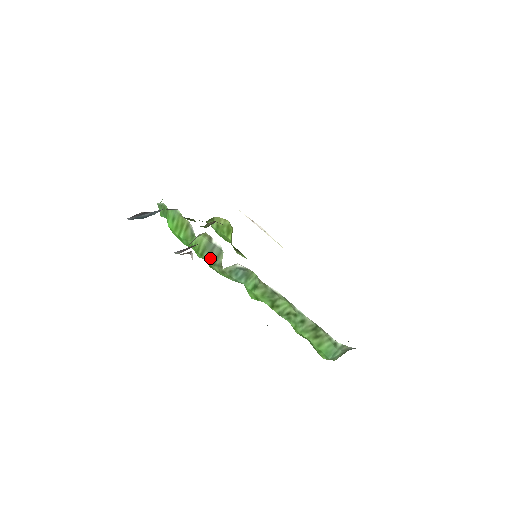
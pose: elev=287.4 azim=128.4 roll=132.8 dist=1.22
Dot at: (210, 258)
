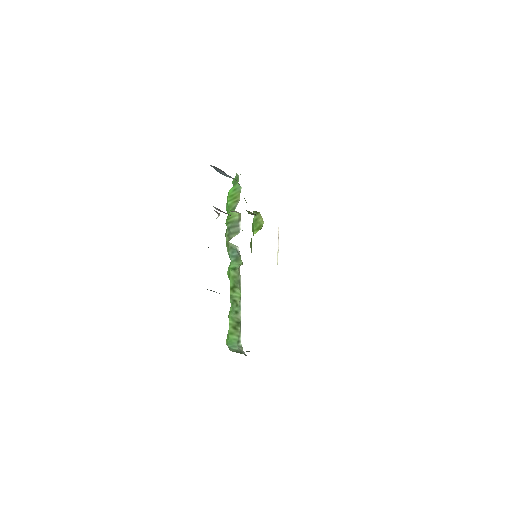
Dot at: (229, 229)
